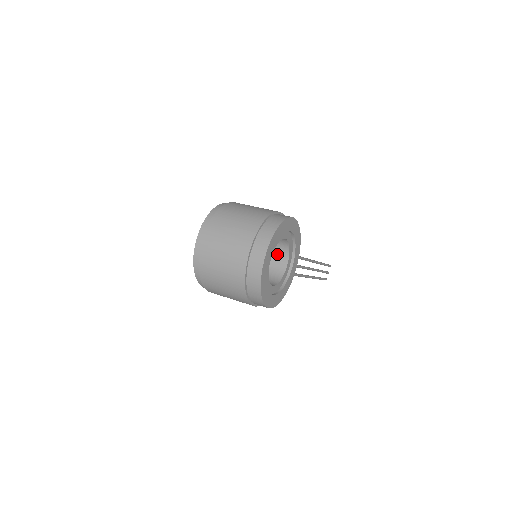
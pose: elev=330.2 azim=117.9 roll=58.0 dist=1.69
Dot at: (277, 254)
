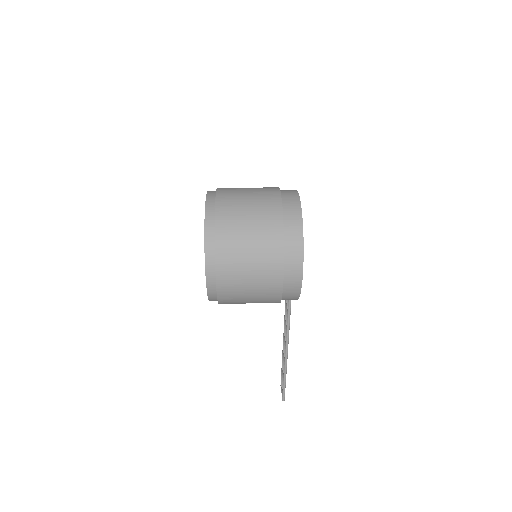
Dot at: occluded
